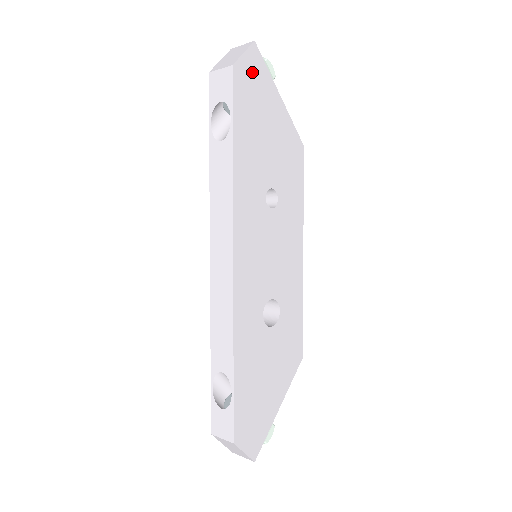
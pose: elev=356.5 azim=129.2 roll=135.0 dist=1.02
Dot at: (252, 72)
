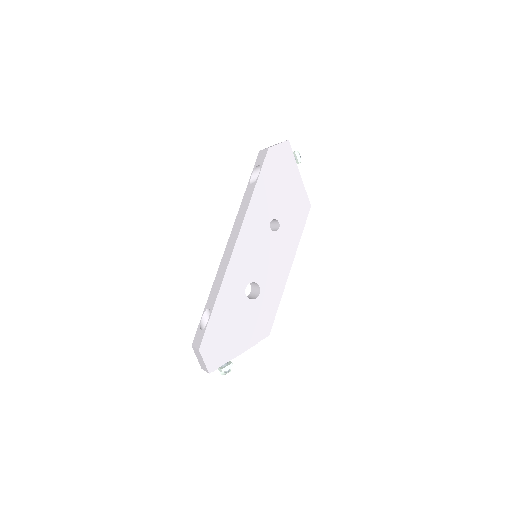
Dot at: (282, 155)
